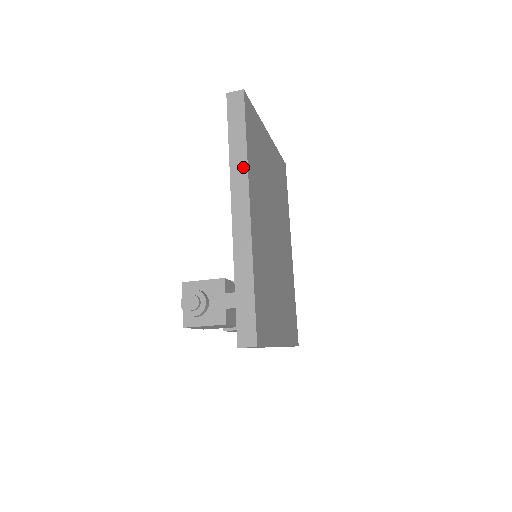
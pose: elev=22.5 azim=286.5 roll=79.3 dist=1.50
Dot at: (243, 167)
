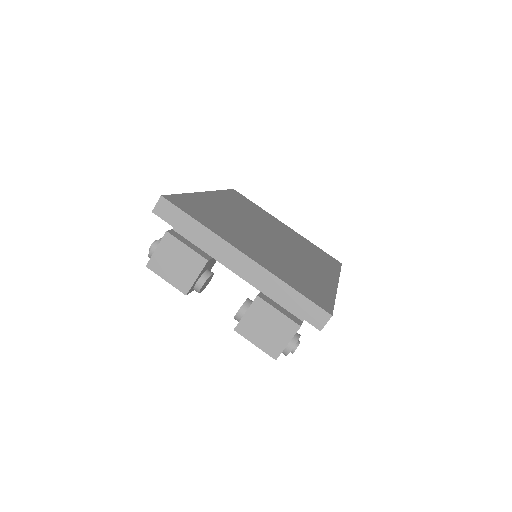
Dot at: occluded
